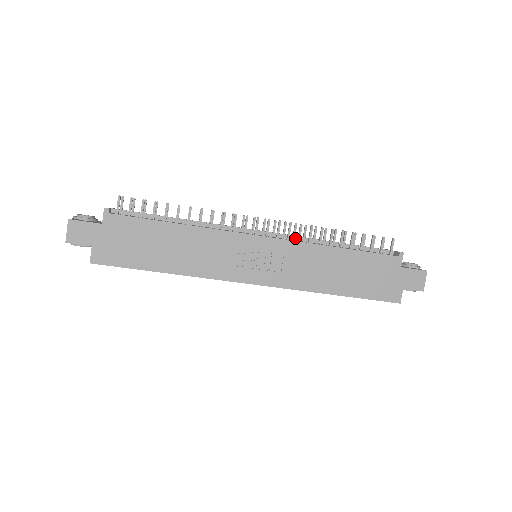
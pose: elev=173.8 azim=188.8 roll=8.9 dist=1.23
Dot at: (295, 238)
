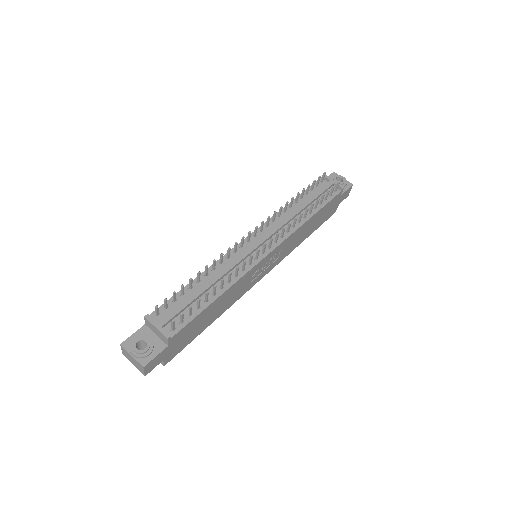
Dot at: (281, 228)
